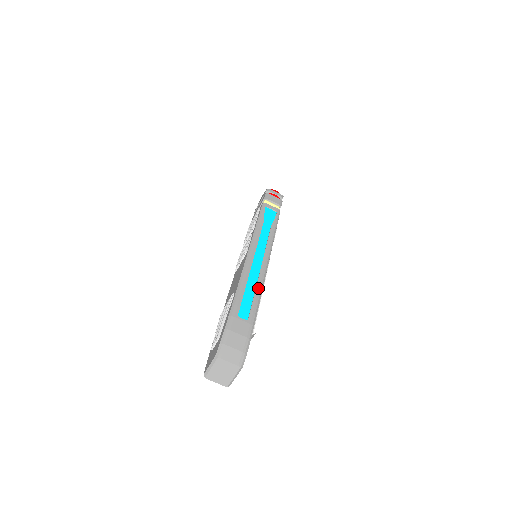
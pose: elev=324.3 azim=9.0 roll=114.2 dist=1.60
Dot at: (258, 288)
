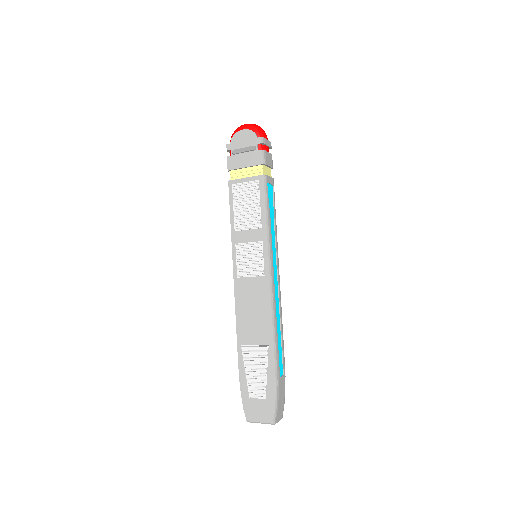
Dot at: (282, 329)
